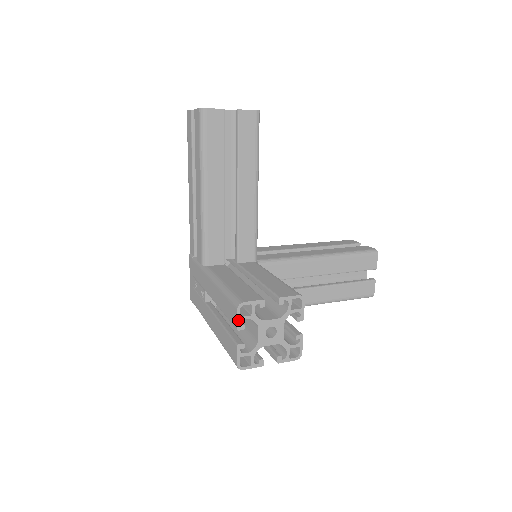
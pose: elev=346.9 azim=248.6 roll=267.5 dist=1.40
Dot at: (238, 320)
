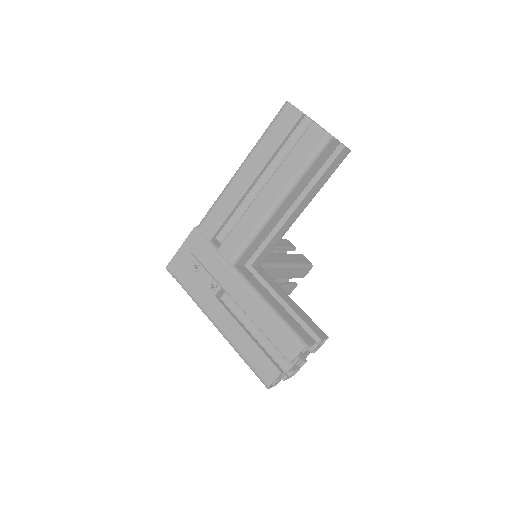
Dot at: (296, 357)
